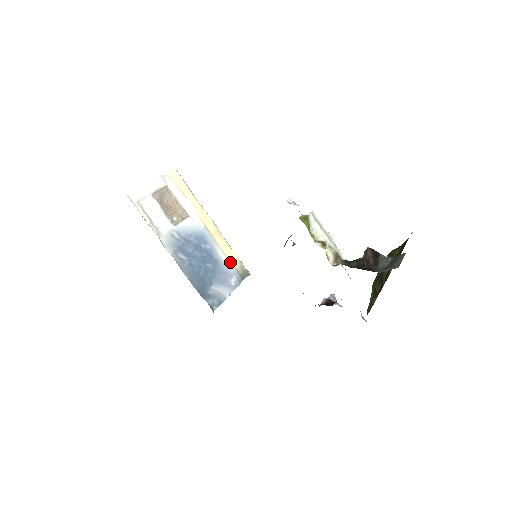
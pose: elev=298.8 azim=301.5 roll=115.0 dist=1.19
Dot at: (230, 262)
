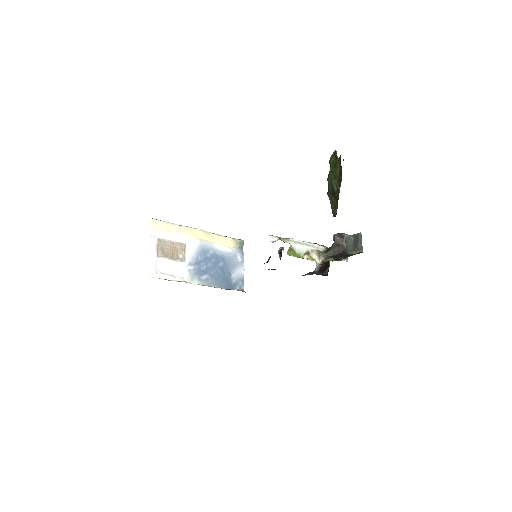
Dot at: (228, 246)
